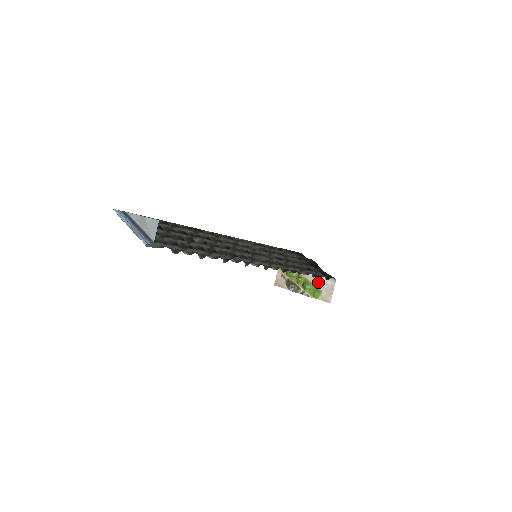
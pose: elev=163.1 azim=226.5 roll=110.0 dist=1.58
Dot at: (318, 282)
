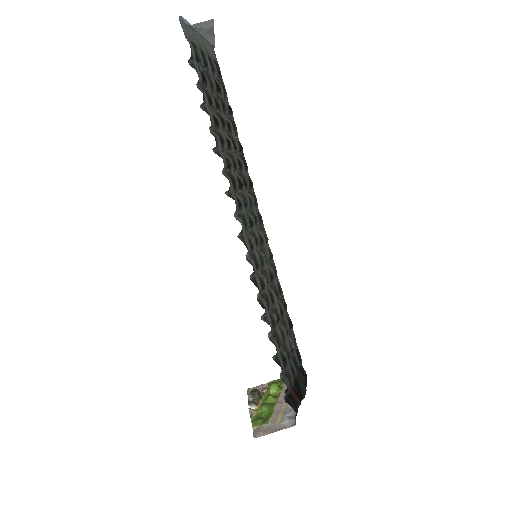
Dot at: (279, 414)
